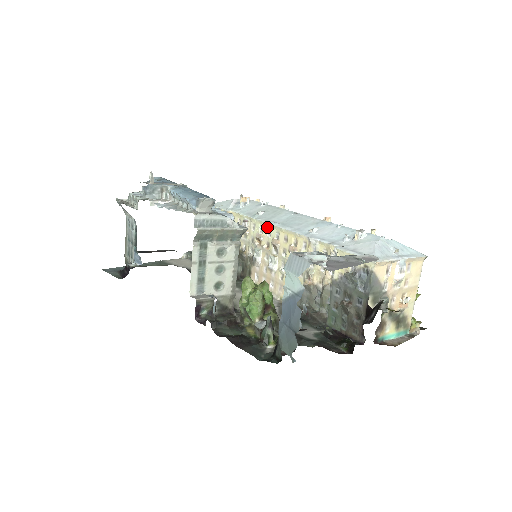
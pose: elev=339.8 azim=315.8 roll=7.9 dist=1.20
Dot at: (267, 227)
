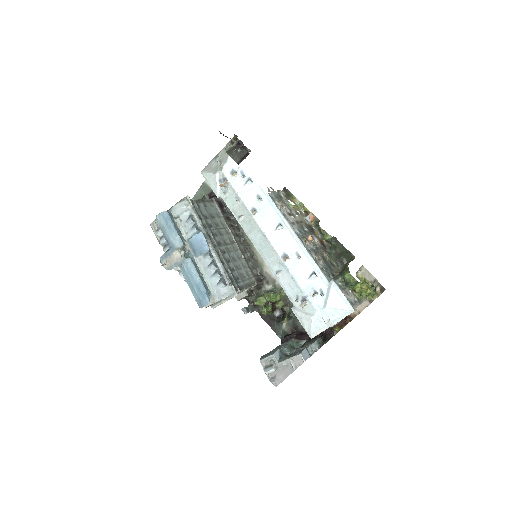
Dot at: occluded
